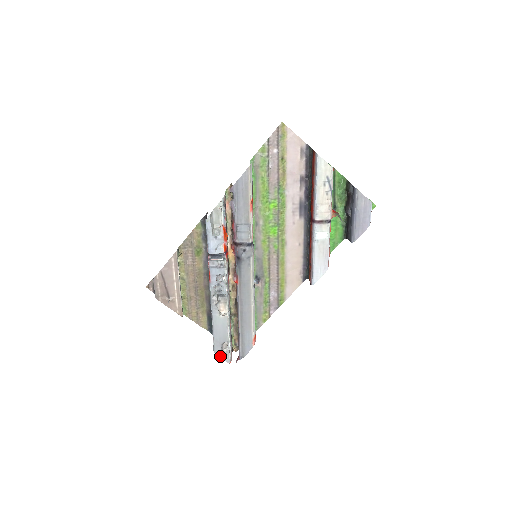
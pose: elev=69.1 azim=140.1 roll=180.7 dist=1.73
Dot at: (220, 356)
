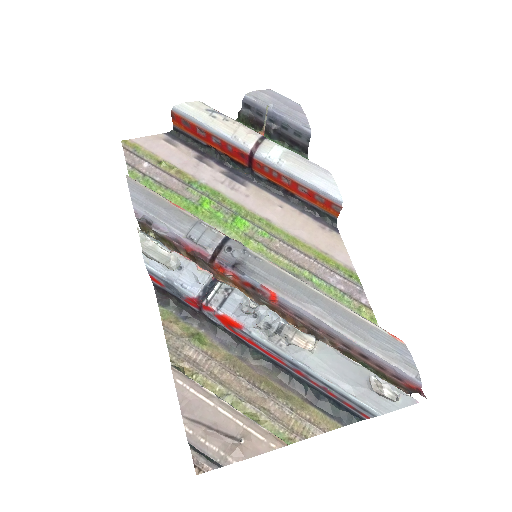
Dot at: (393, 408)
